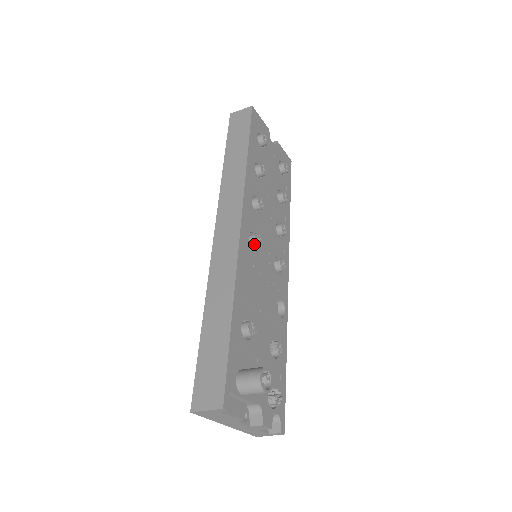
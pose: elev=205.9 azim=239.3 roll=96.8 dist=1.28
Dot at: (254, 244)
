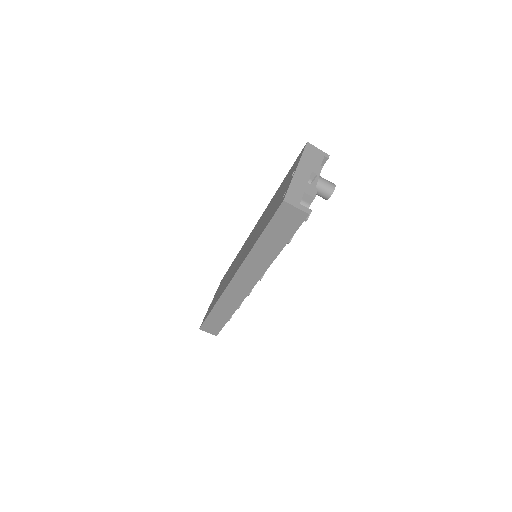
Dot at: occluded
